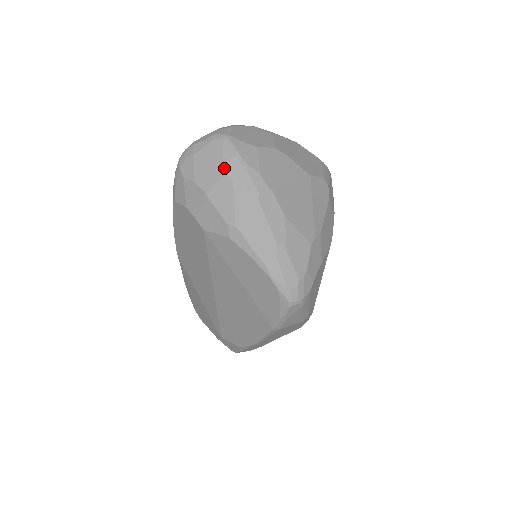
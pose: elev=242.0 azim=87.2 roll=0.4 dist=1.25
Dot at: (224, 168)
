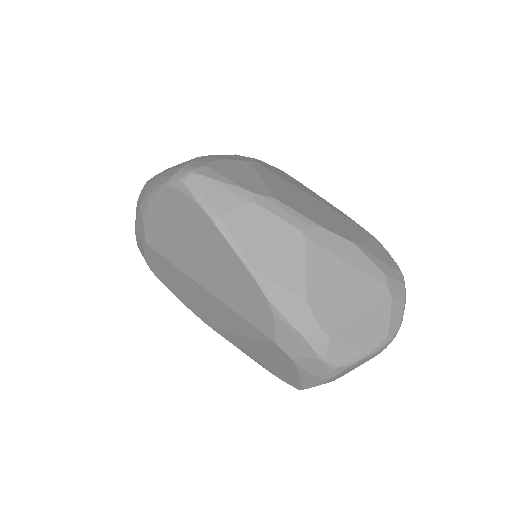
Dot at: occluded
